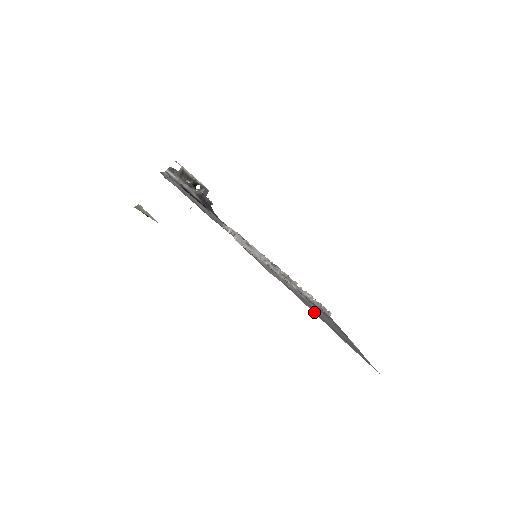
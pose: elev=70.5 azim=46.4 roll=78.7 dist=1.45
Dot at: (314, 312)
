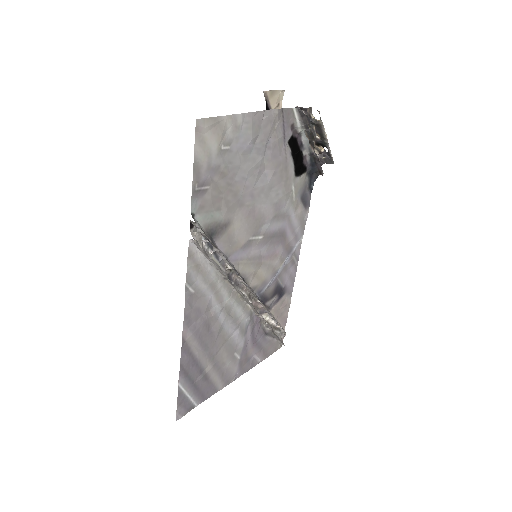
Dot at: (186, 345)
